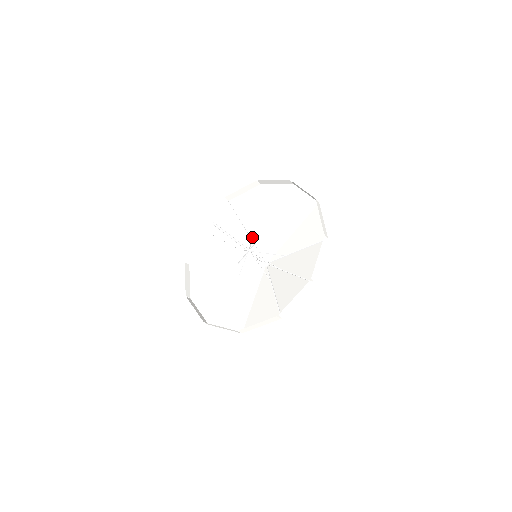
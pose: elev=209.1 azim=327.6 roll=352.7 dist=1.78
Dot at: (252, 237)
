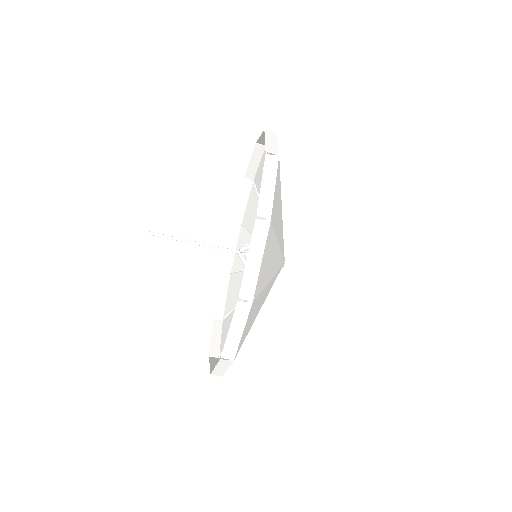
Dot at: occluded
